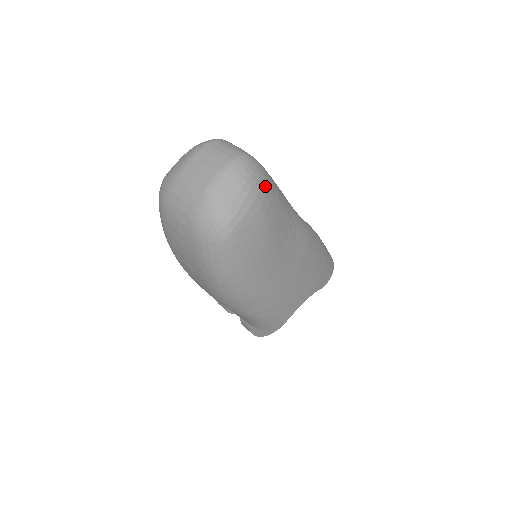
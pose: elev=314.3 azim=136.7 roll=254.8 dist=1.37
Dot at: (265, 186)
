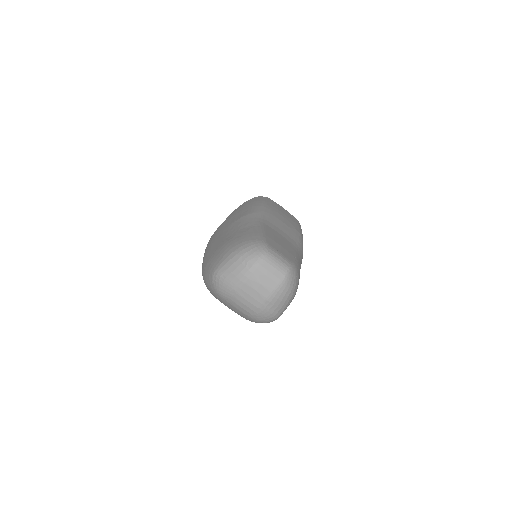
Dot at: (298, 281)
